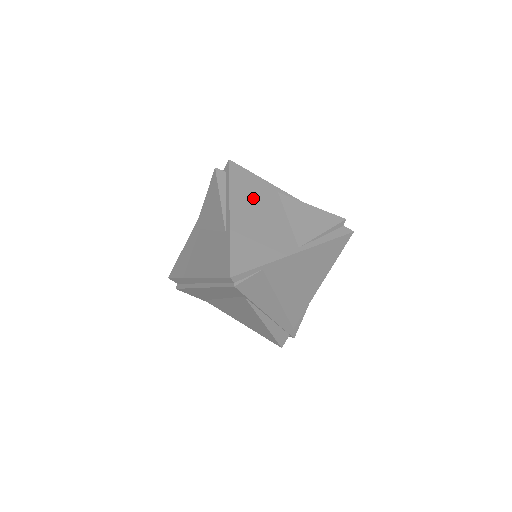
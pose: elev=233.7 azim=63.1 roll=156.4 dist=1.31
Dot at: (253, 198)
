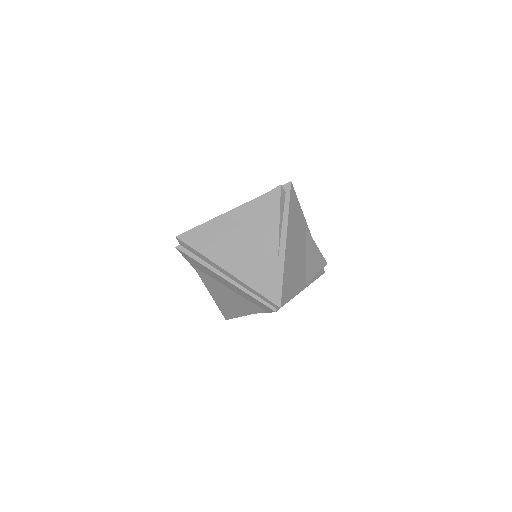
Dot at: (296, 229)
